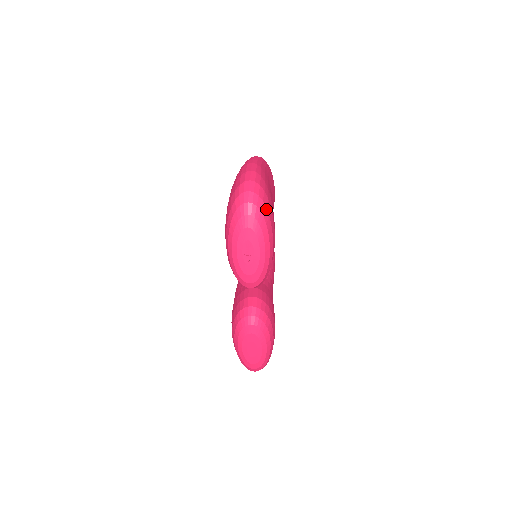
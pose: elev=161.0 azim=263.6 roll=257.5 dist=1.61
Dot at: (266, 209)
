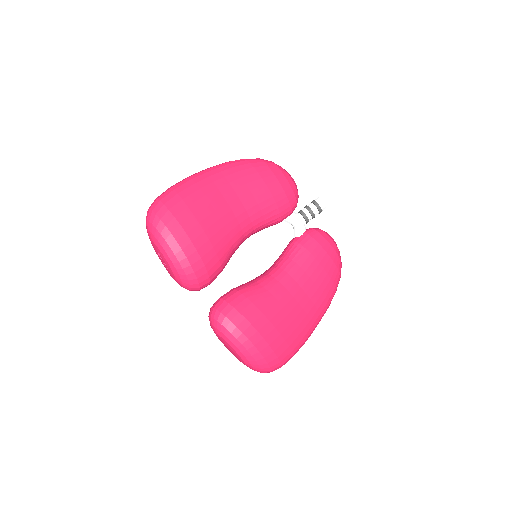
Dot at: (160, 221)
